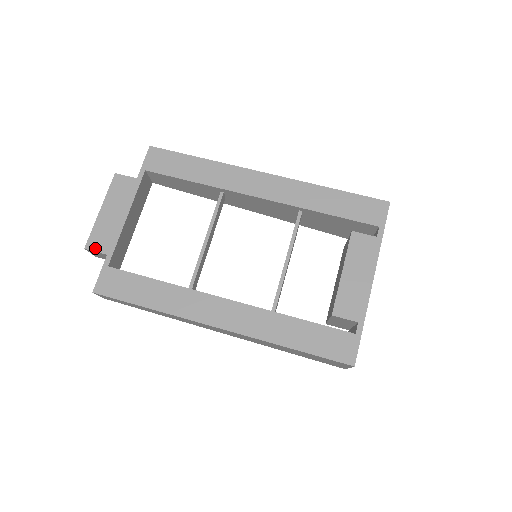
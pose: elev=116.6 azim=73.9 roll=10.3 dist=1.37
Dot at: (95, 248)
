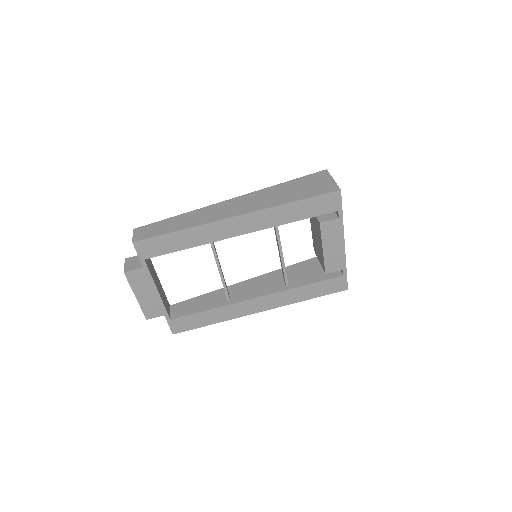
Dot at: (153, 316)
